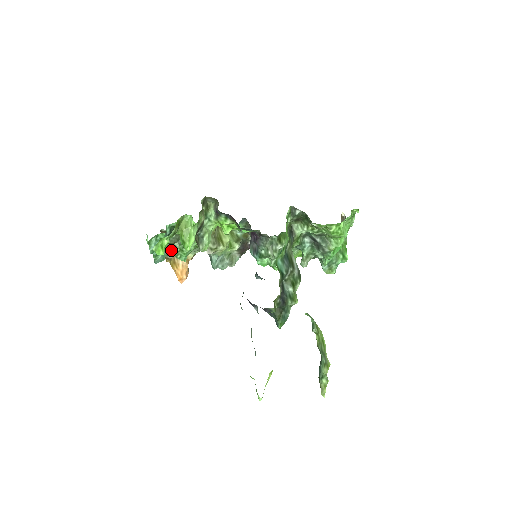
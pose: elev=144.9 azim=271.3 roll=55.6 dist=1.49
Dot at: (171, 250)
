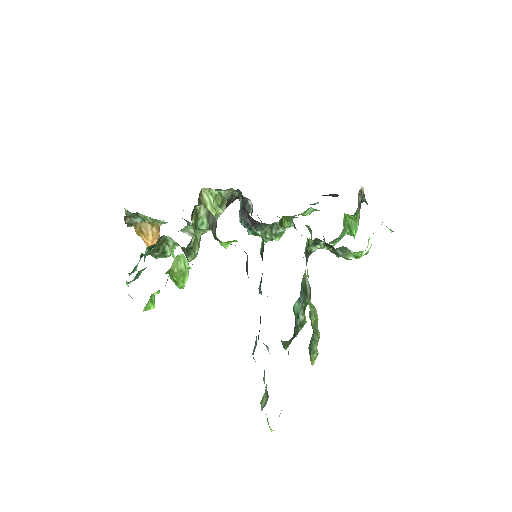
Dot at: occluded
